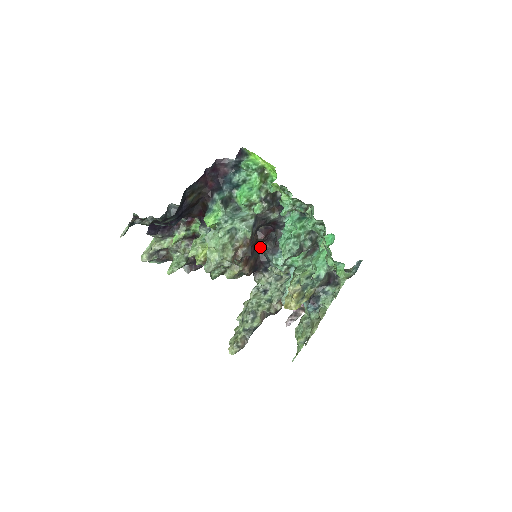
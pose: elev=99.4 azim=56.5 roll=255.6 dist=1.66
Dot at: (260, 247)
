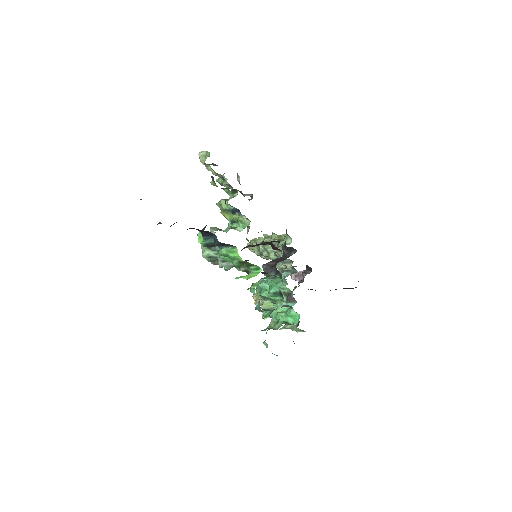
Dot at: (278, 242)
